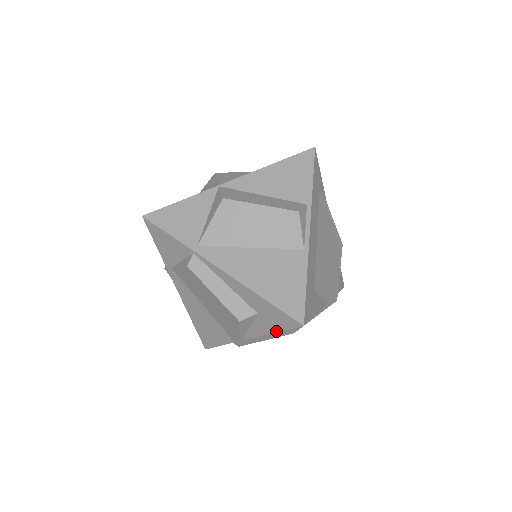
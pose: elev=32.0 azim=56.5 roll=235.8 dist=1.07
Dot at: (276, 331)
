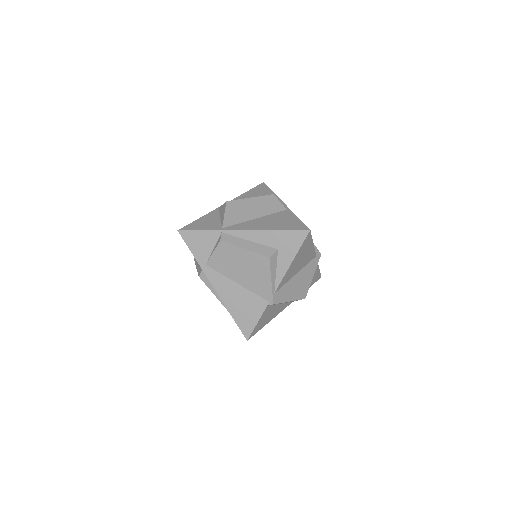
Dot at: (295, 255)
